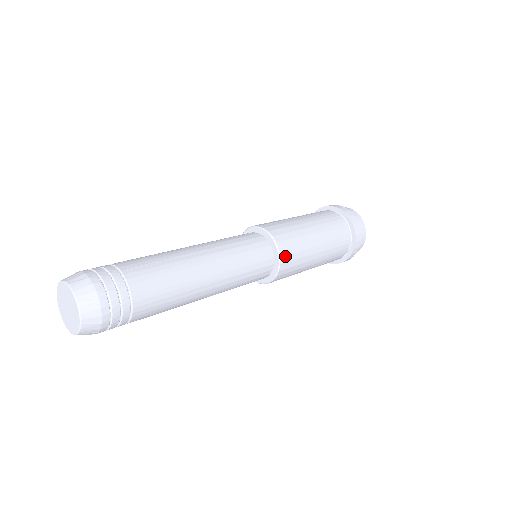
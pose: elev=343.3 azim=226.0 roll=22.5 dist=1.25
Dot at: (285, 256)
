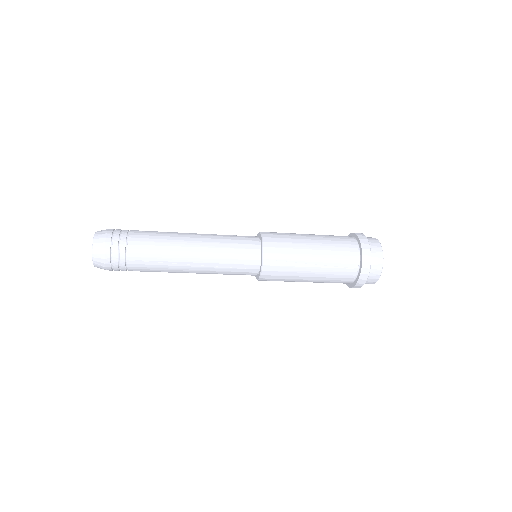
Dot at: (269, 242)
